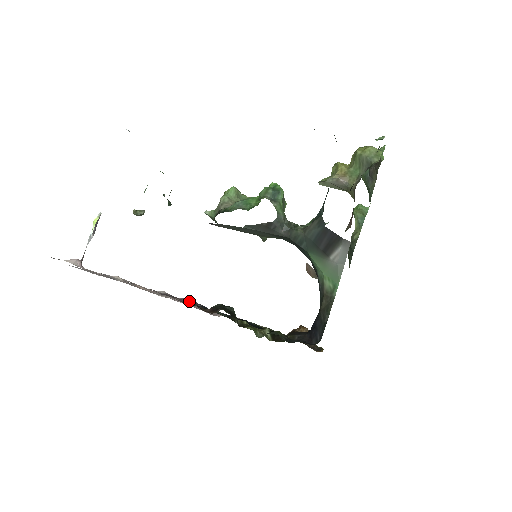
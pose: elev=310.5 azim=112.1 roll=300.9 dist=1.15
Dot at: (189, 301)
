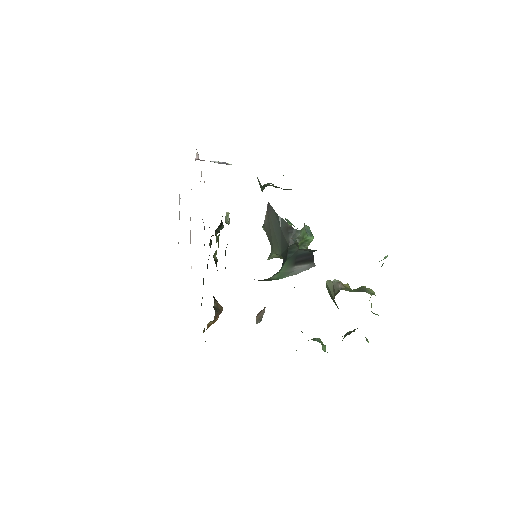
Dot at: occluded
